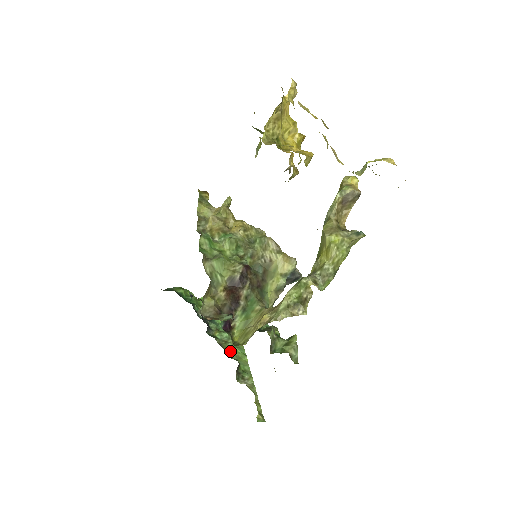
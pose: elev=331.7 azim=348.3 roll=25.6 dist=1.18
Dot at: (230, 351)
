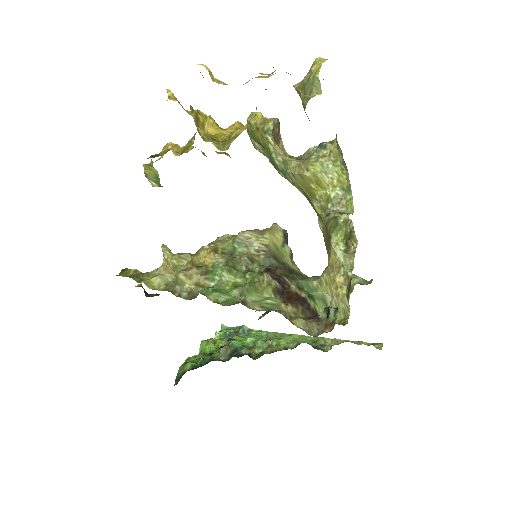
Dot at: (284, 346)
